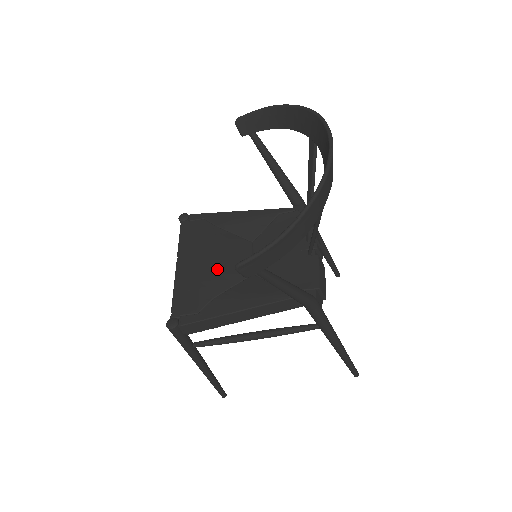
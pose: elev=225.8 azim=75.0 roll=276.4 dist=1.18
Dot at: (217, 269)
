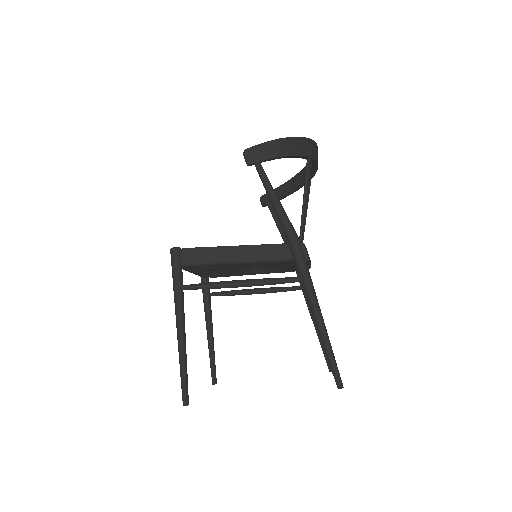
Dot at: occluded
